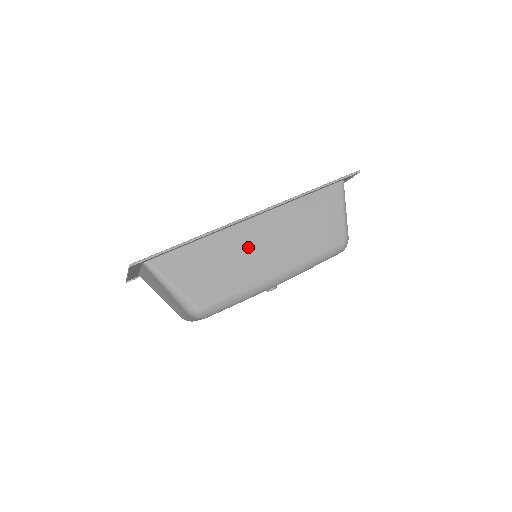
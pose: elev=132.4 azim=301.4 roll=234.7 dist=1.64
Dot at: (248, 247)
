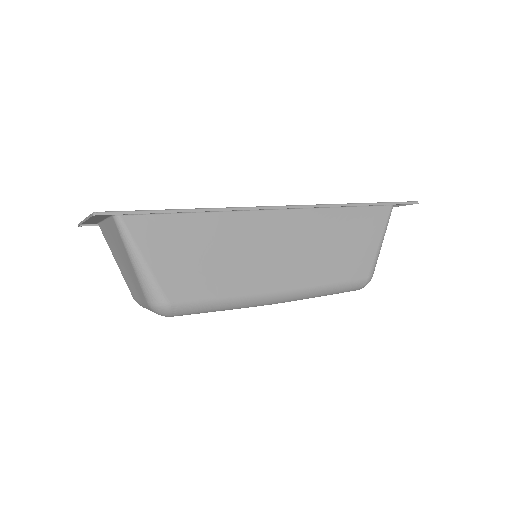
Dot at: (256, 245)
